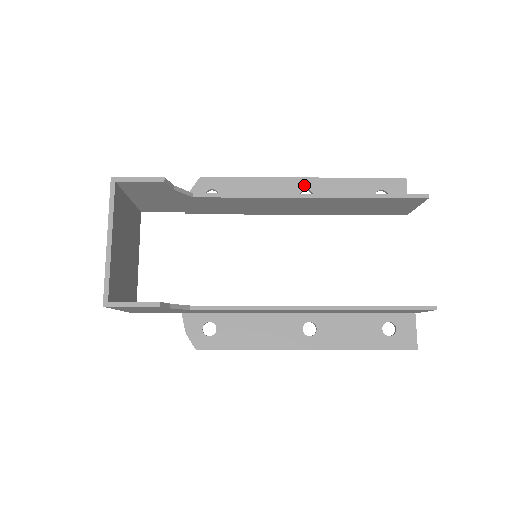
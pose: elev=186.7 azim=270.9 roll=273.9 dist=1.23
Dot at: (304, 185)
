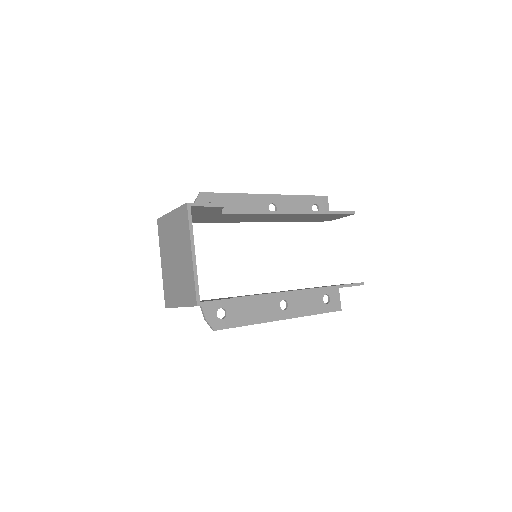
Dot at: (271, 200)
